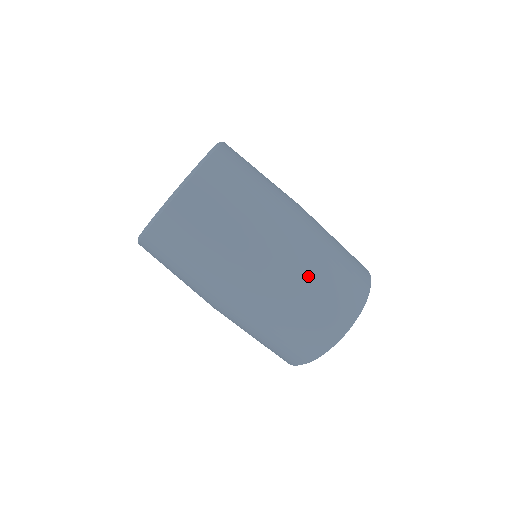
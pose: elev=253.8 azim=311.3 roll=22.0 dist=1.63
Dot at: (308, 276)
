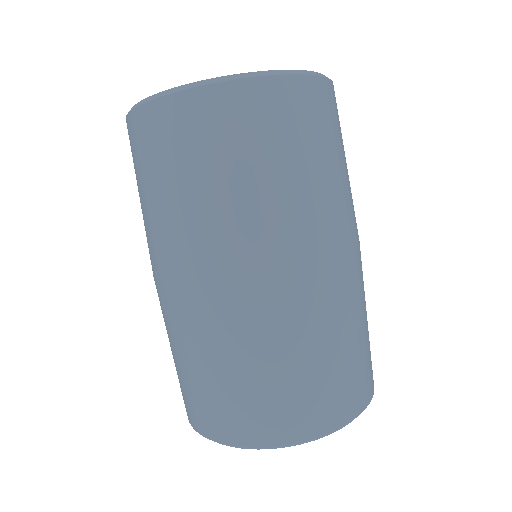
Dot at: (363, 304)
